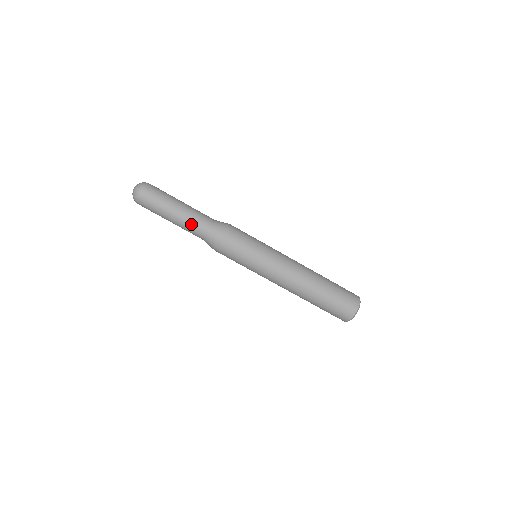
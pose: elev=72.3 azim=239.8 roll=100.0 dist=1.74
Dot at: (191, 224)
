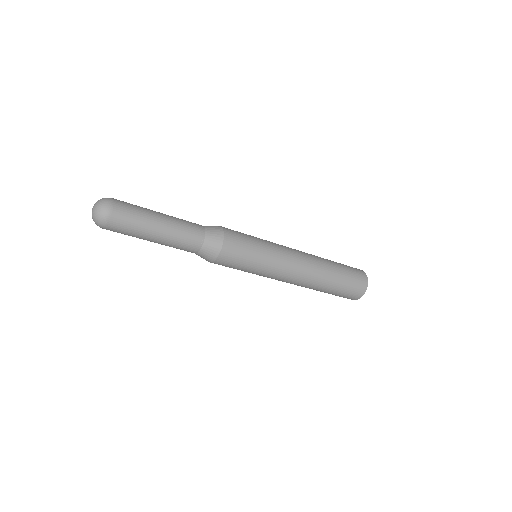
Dot at: (177, 245)
